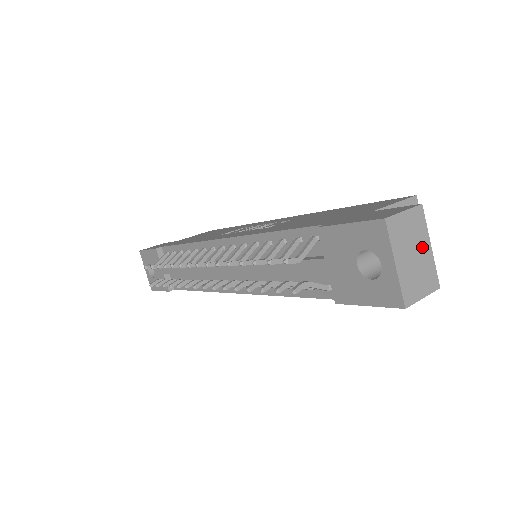
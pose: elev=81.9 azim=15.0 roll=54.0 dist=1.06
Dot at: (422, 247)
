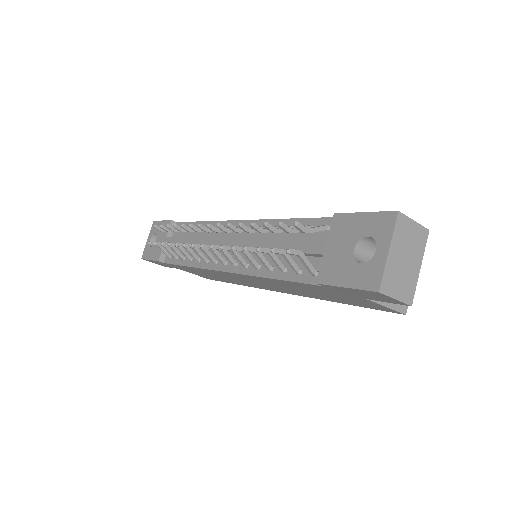
Dot at: (414, 261)
